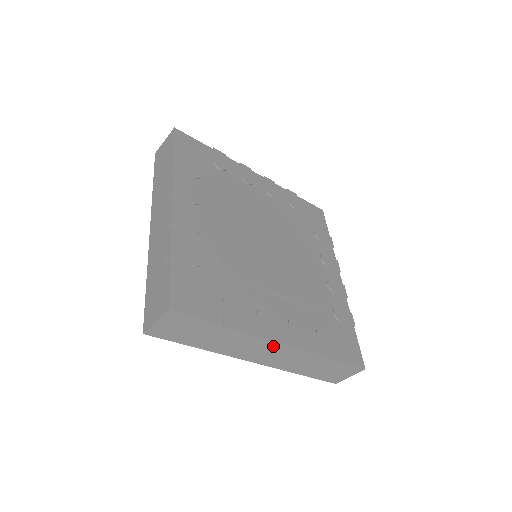
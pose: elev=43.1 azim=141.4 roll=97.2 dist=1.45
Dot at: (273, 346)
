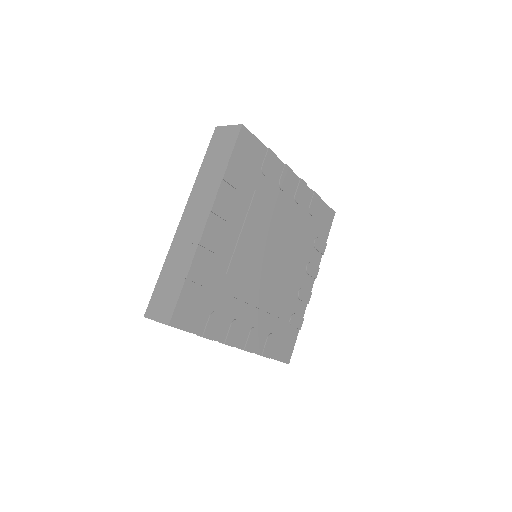
Dot at: occluded
